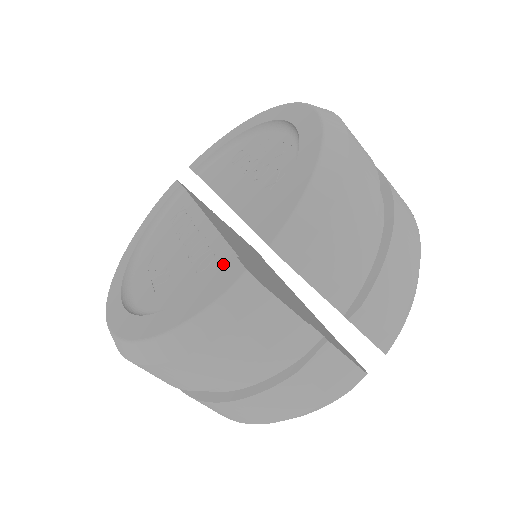
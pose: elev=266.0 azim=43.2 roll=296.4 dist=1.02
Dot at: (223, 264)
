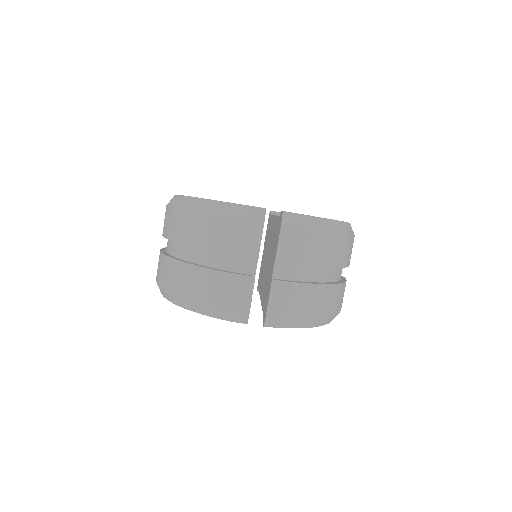
Dot at: occluded
